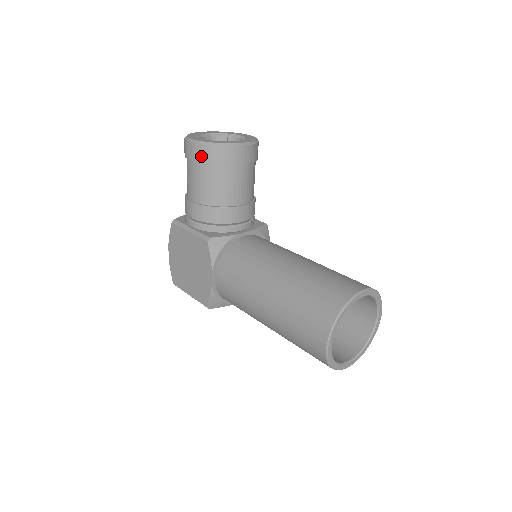
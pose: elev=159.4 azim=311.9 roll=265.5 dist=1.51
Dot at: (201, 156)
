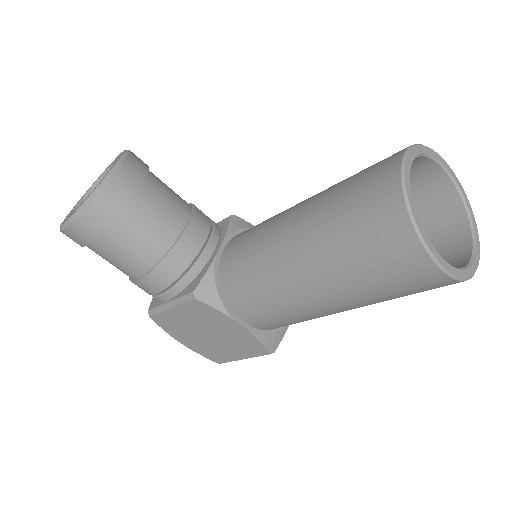
Dot at: (90, 229)
